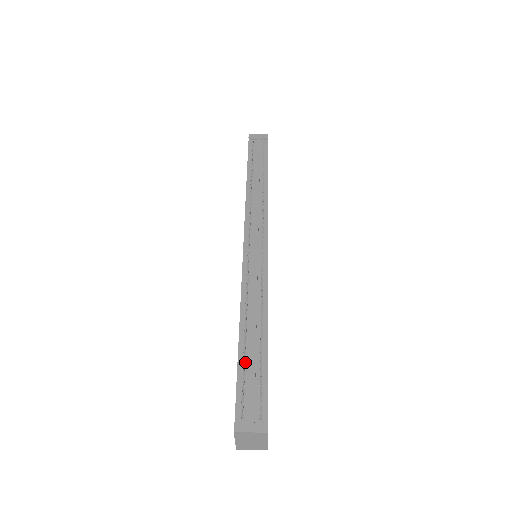
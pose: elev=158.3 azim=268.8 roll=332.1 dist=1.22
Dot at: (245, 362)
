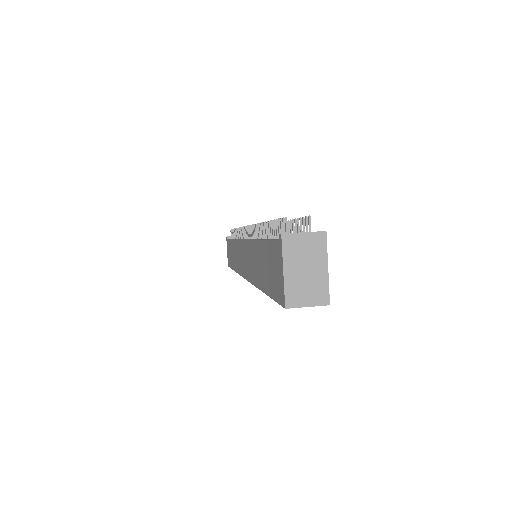
Dot at: occluded
